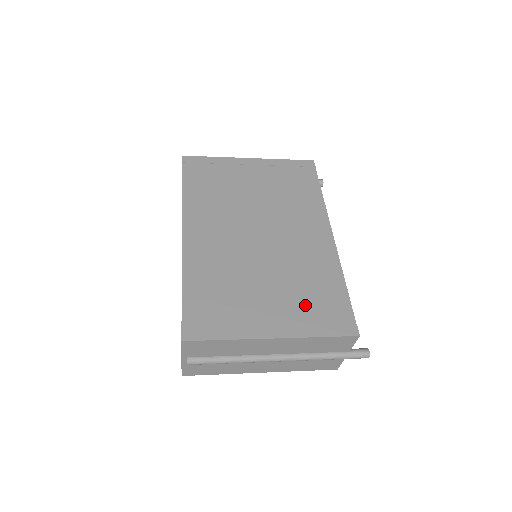
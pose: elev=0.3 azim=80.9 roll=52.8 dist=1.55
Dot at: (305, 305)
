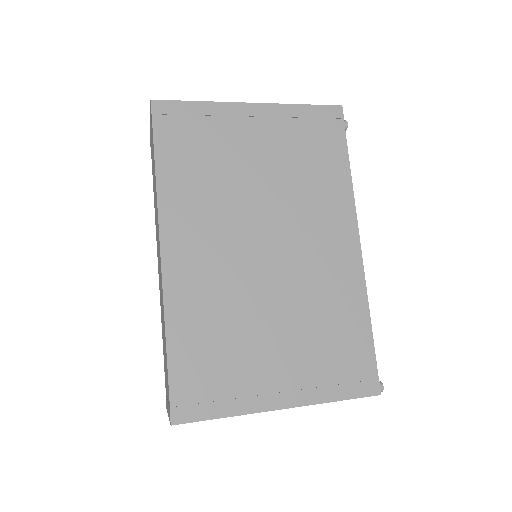
Dot at: (321, 357)
